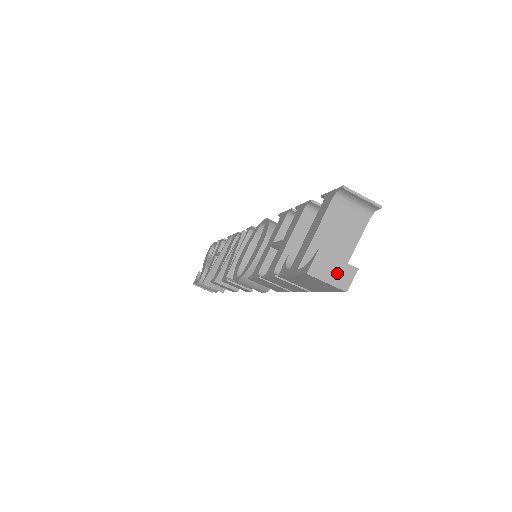
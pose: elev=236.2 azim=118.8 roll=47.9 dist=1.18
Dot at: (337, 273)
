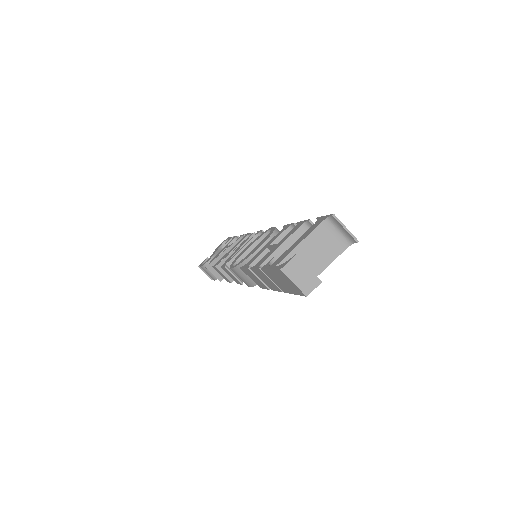
Dot at: (304, 278)
